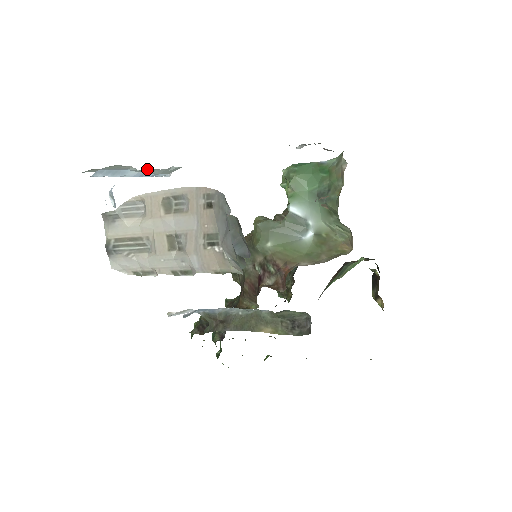
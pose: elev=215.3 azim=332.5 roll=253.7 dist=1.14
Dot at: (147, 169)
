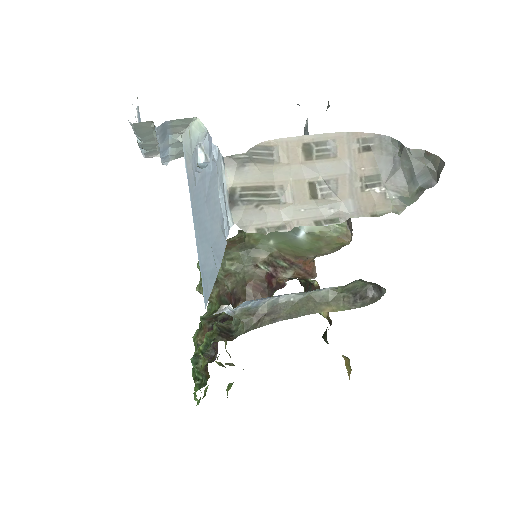
Dot at: (156, 149)
